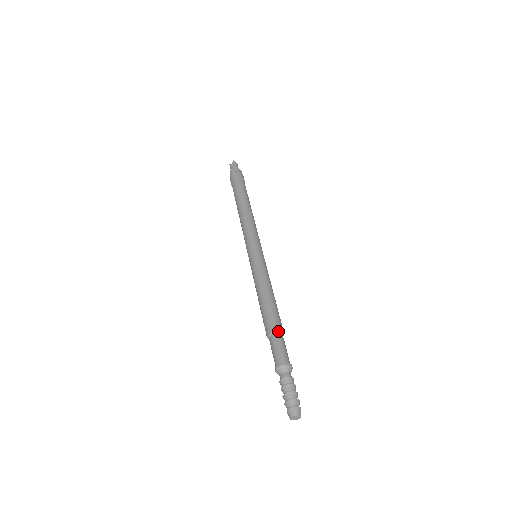
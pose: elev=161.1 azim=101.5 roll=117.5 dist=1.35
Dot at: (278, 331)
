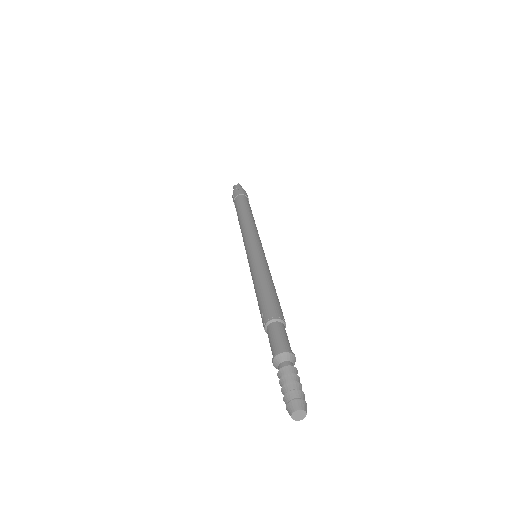
Dot at: (280, 319)
